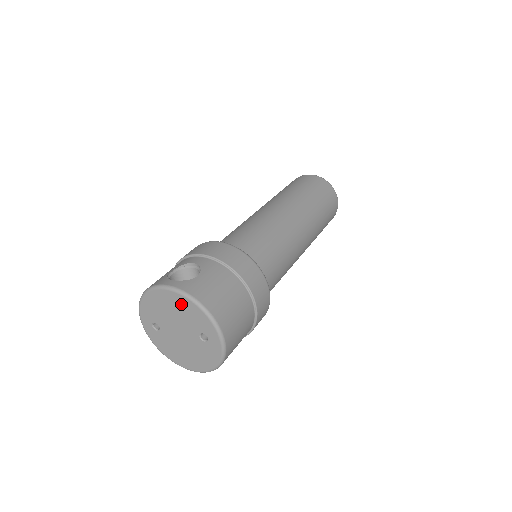
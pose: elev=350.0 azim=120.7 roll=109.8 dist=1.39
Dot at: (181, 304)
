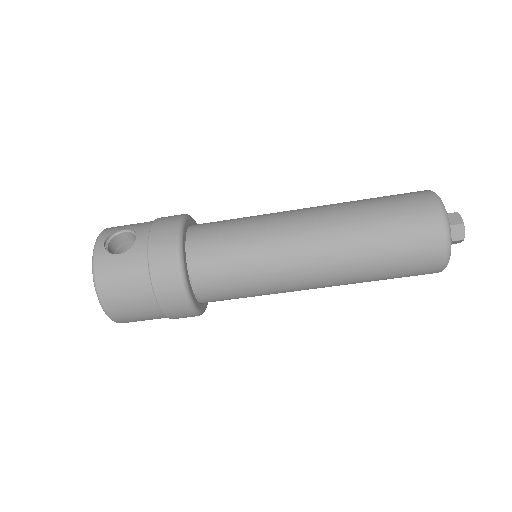
Dot at: occluded
